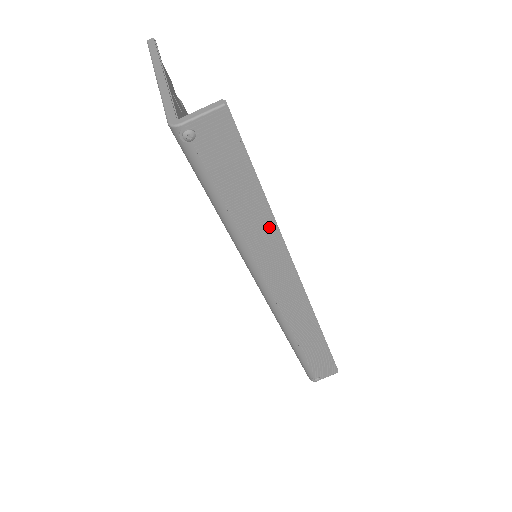
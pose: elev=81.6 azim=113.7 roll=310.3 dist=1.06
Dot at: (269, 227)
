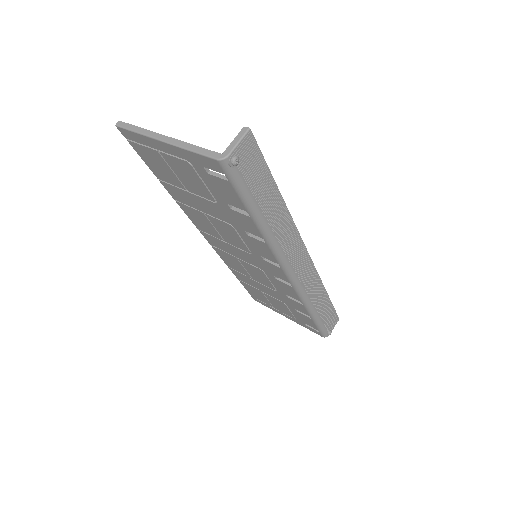
Dot at: (284, 213)
